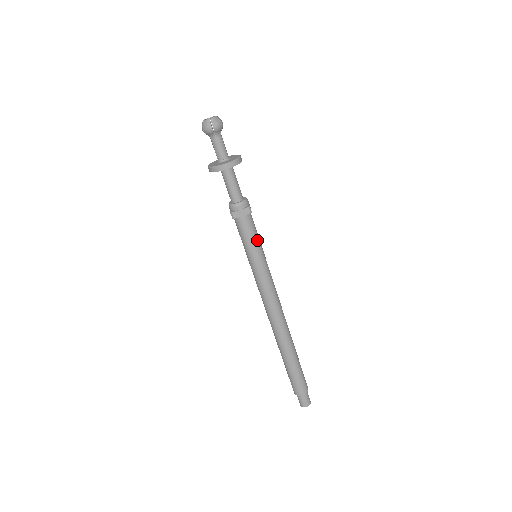
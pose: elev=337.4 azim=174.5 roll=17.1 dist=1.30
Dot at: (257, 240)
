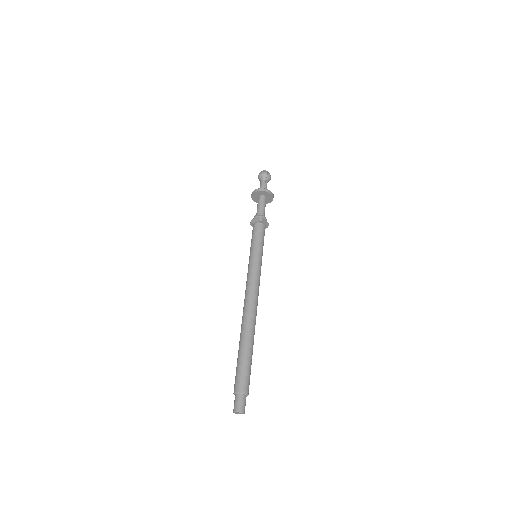
Dot at: (259, 241)
